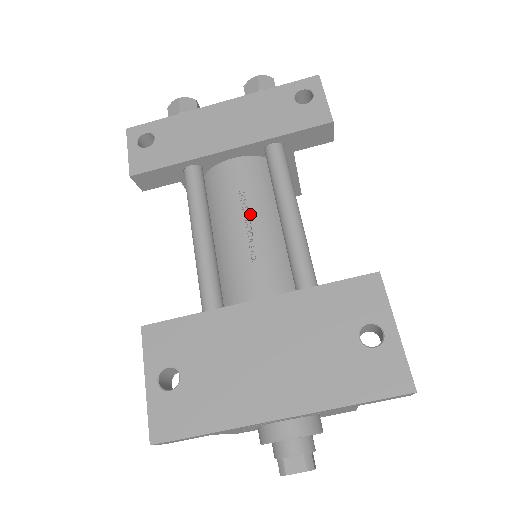
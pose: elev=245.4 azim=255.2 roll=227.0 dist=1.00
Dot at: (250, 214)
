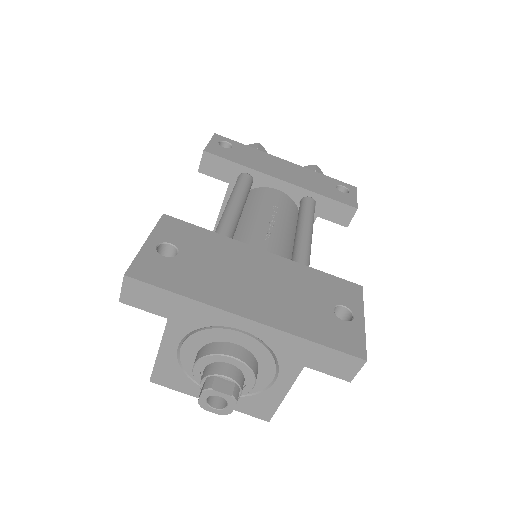
Dot at: (276, 218)
